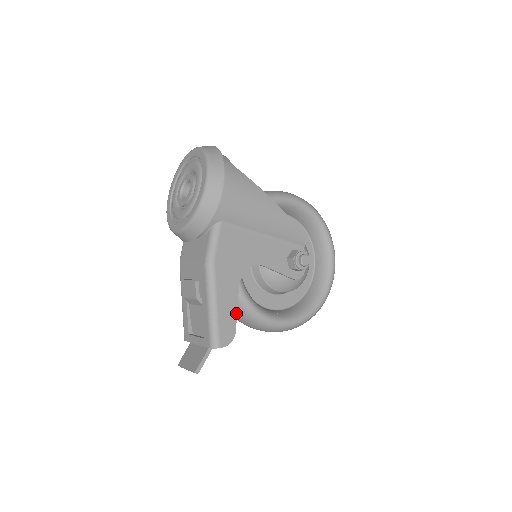
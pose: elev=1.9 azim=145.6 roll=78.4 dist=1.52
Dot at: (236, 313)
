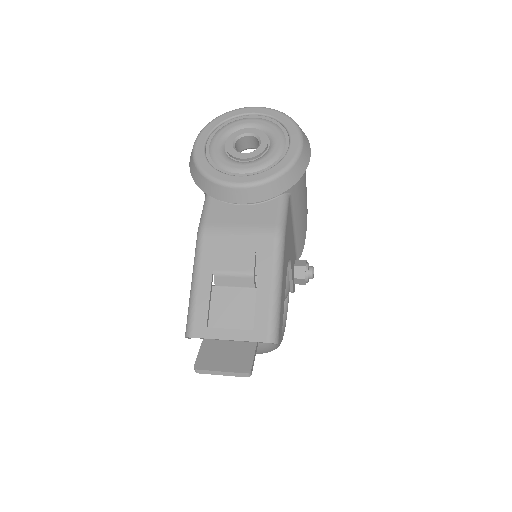
Dot at: occluded
